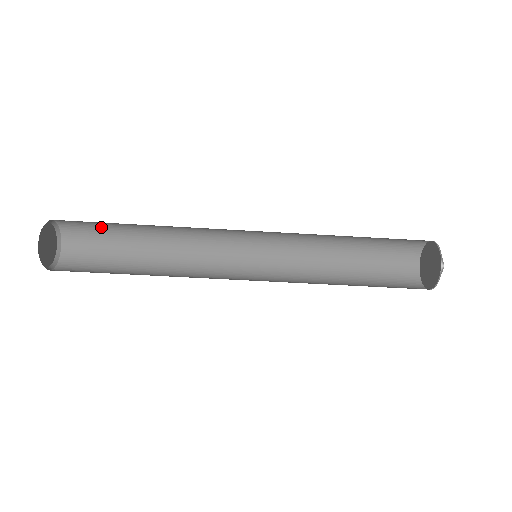
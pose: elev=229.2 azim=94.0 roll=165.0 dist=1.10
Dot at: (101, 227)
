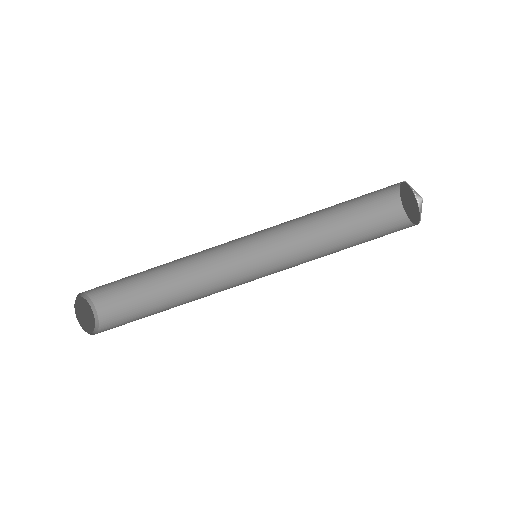
Dot at: (119, 281)
